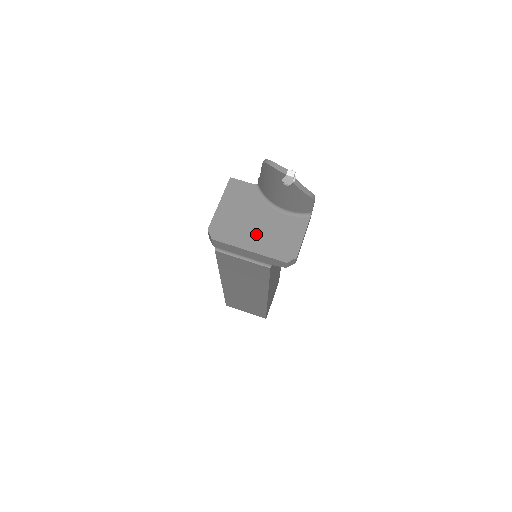
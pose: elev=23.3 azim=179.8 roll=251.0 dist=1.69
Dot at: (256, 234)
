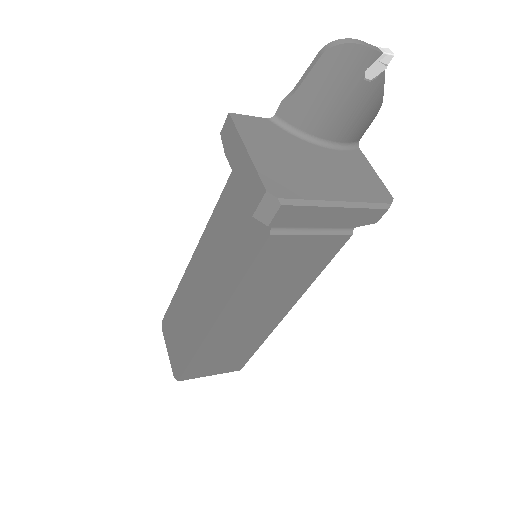
Dot at: (329, 181)
